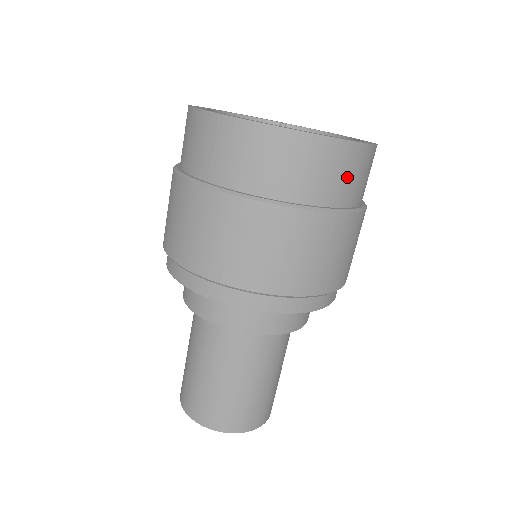
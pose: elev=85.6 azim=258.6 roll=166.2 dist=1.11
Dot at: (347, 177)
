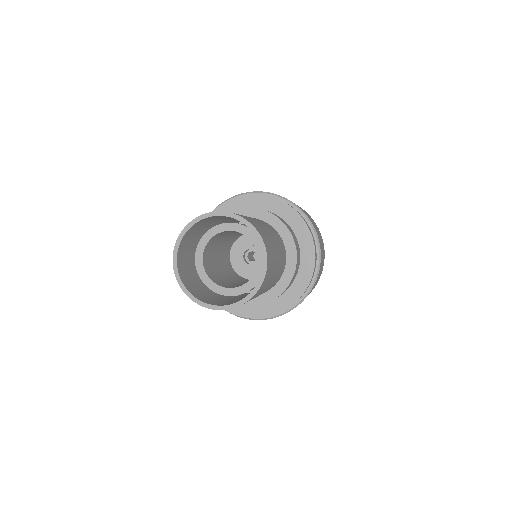
Dot at: occluded
